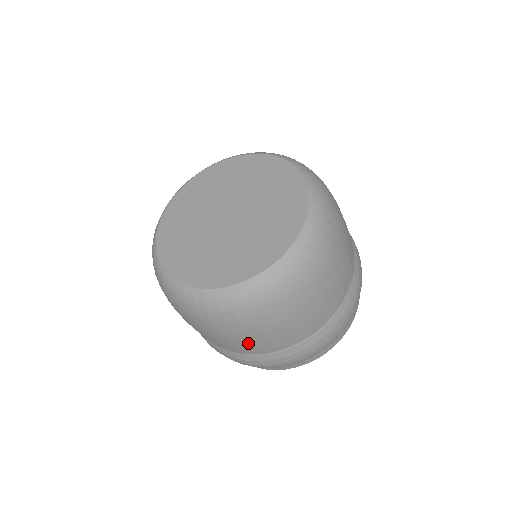
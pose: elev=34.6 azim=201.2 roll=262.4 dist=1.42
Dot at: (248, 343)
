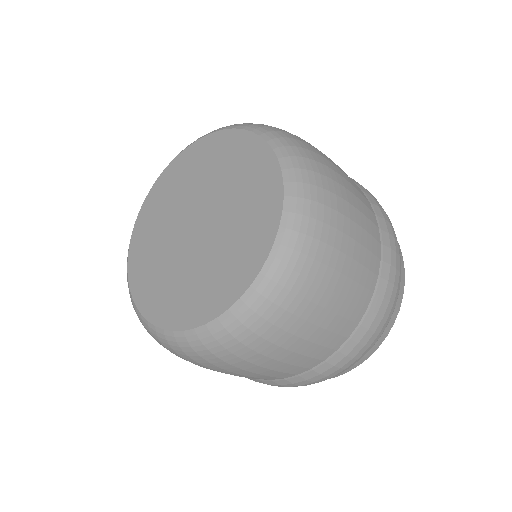
Dot at: (281, 368)
